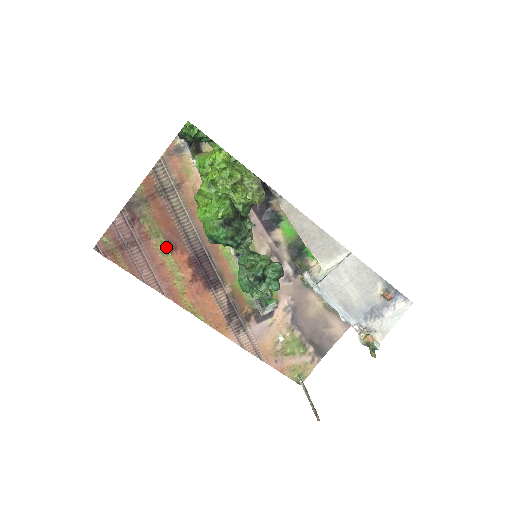
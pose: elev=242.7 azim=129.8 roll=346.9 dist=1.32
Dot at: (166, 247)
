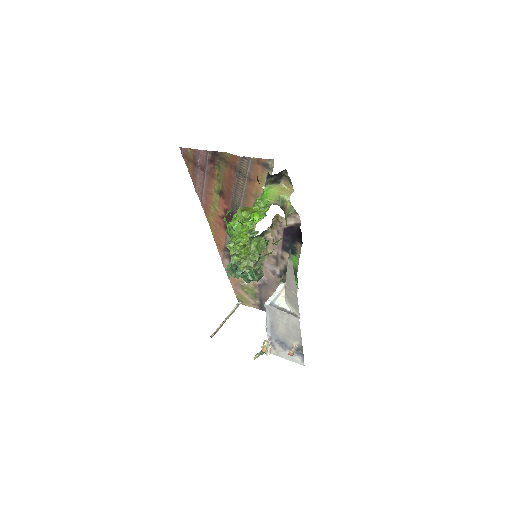
Dot at: (219, 191)
